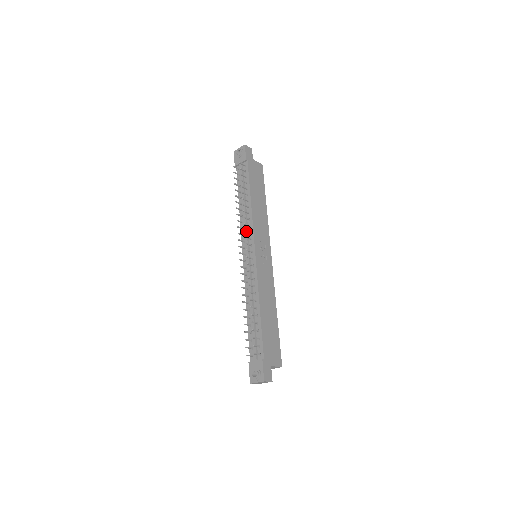
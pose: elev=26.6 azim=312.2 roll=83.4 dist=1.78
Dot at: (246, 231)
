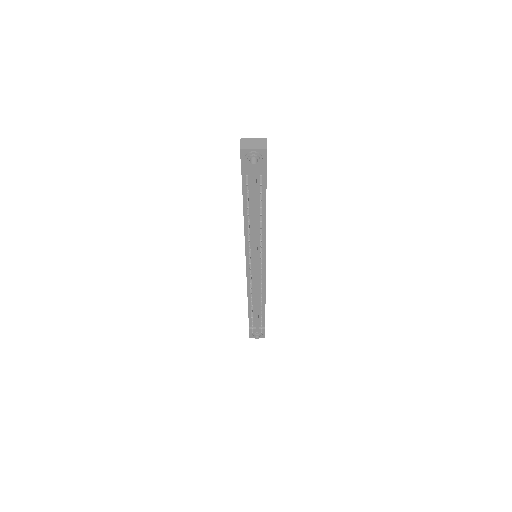
Dot at: (261, 256)
